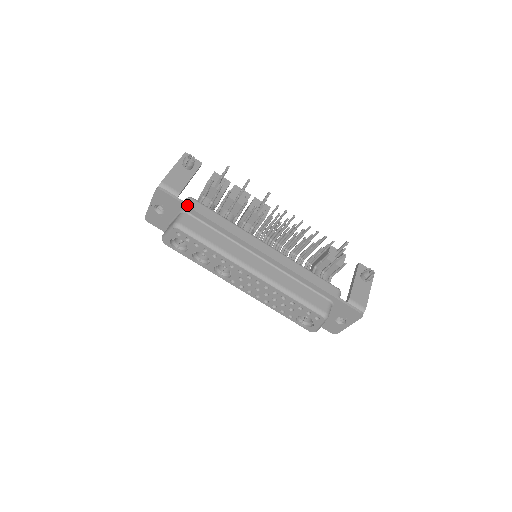
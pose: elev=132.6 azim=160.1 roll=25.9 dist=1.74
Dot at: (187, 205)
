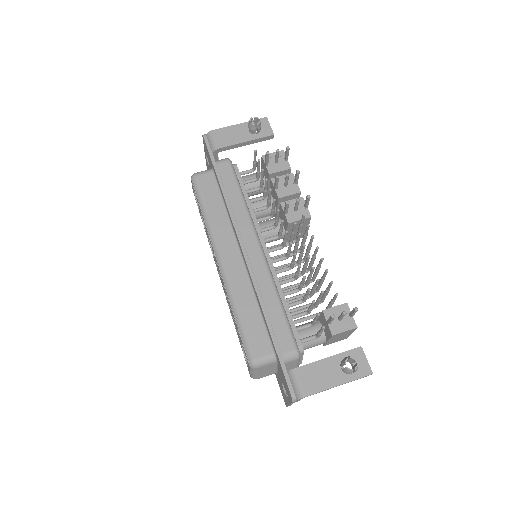
Dot at: (213, 162)
